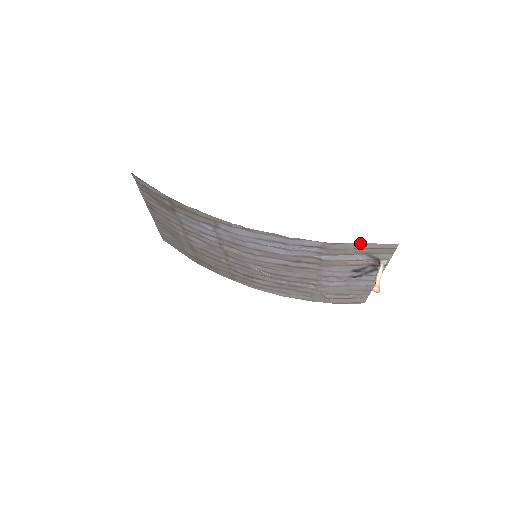
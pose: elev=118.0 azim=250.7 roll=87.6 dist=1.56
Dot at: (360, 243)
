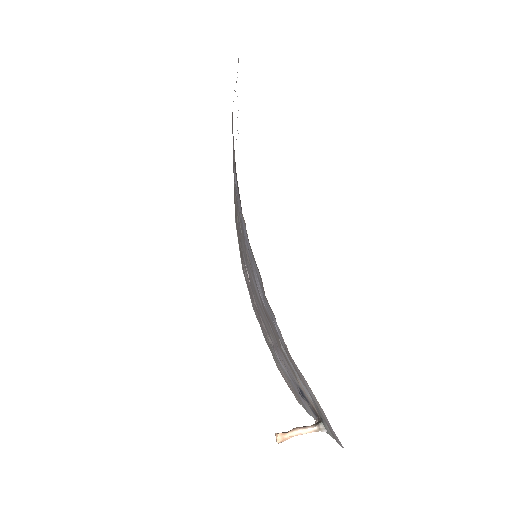
Dot at: occluded
